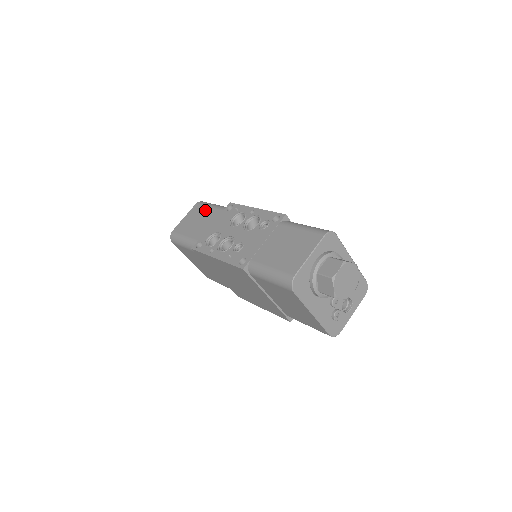
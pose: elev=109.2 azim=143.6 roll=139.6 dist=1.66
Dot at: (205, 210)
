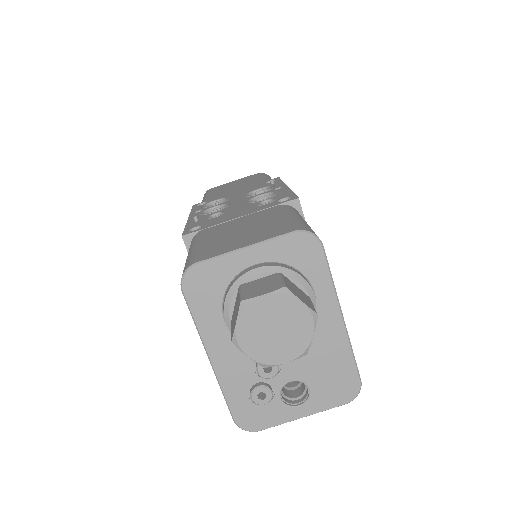
Dot at: (254, 178)
